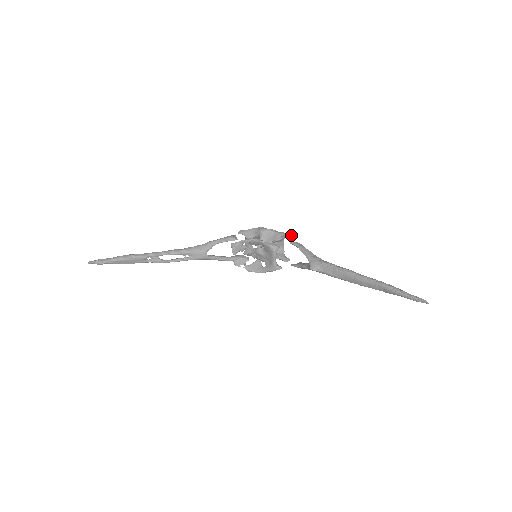
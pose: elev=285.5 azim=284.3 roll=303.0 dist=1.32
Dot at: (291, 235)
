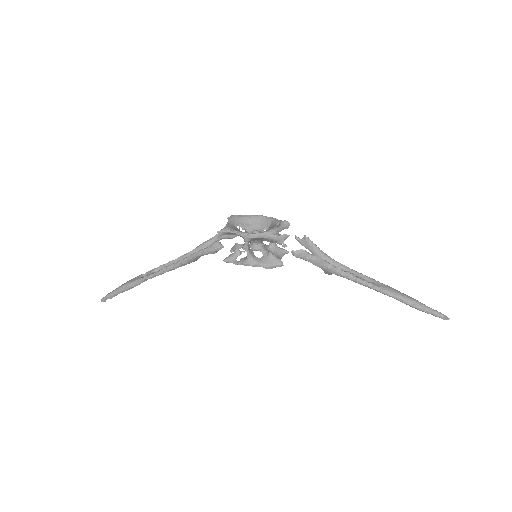
Dot at: (287, 237)
